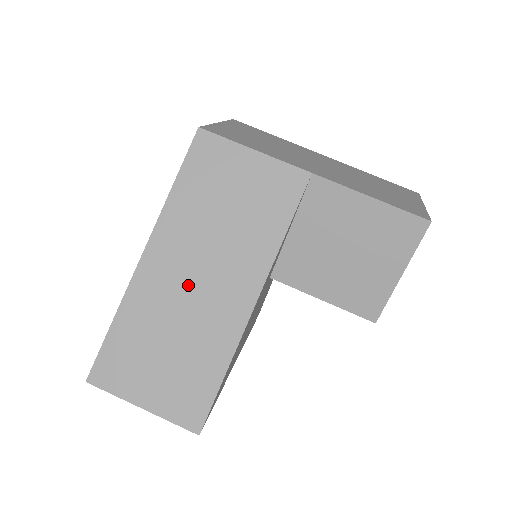
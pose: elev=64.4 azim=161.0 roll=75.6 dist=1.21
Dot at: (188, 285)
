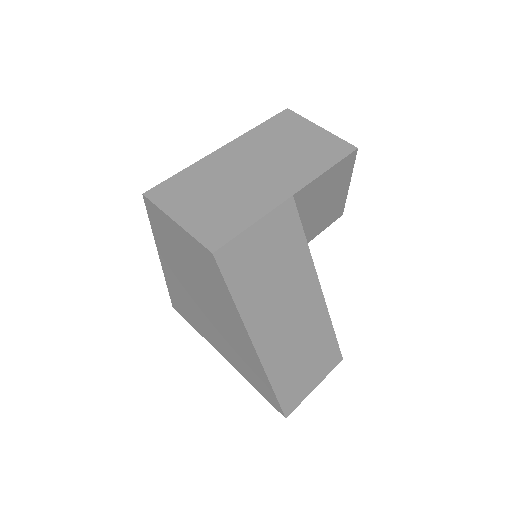
Dot at: (288, 325)
